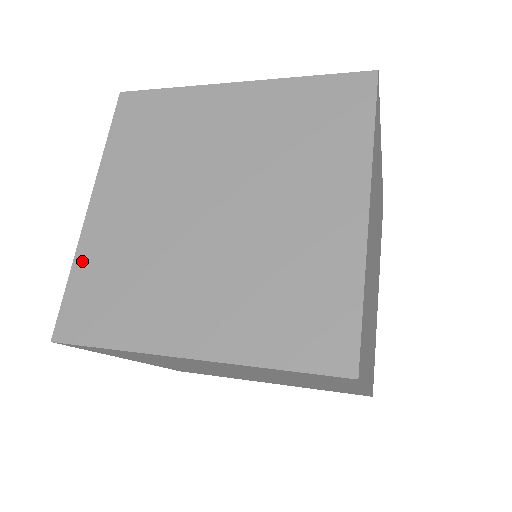
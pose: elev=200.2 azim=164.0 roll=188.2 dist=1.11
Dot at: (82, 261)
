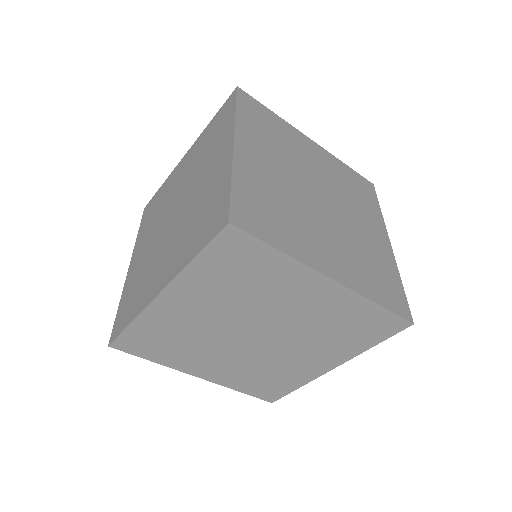
Dot at: (124, 295)
